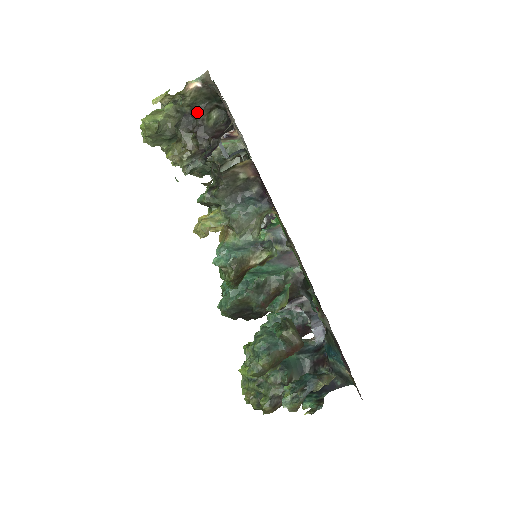
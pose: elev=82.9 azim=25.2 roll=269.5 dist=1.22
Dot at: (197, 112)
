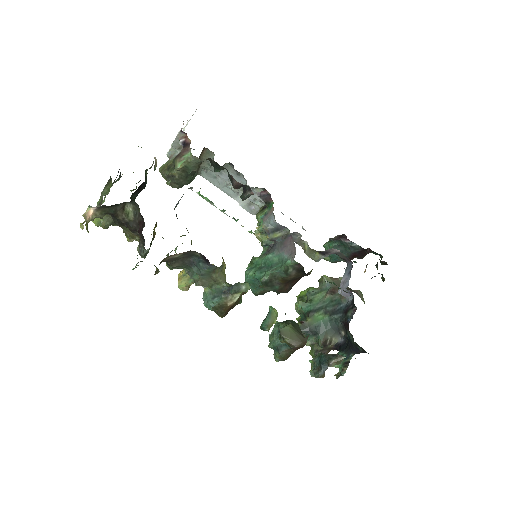
Dot at: (115, 215)
